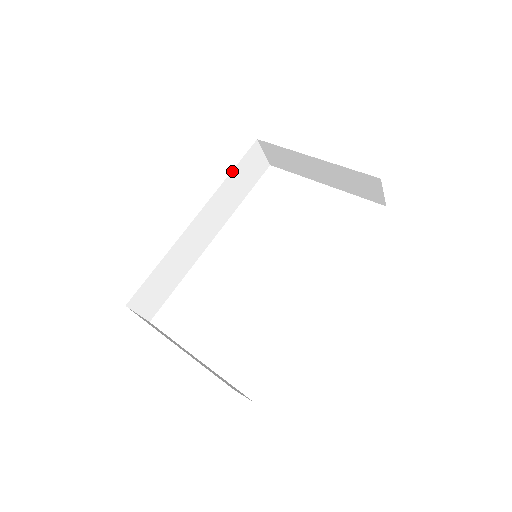
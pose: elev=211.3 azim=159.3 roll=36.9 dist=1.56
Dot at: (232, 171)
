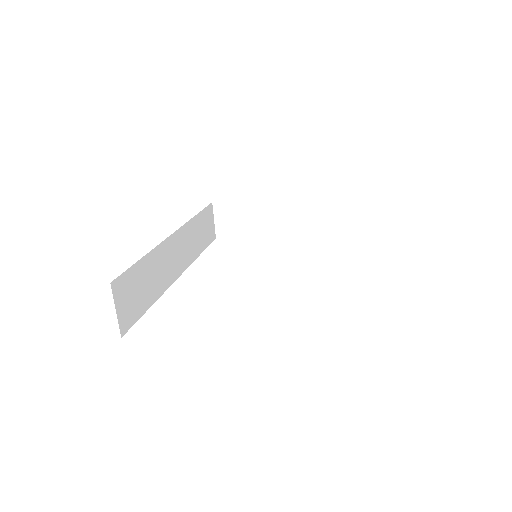
Dot at: (198, 214)
